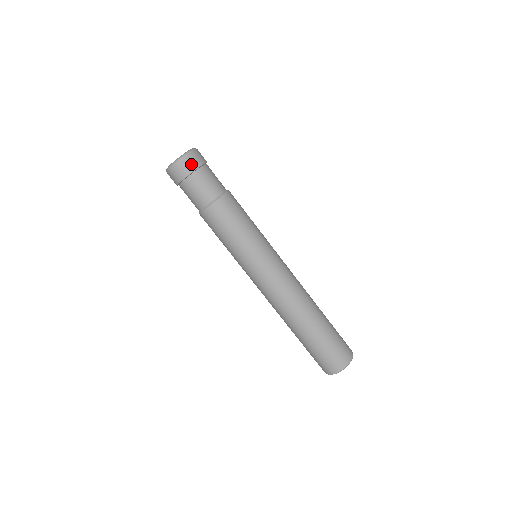
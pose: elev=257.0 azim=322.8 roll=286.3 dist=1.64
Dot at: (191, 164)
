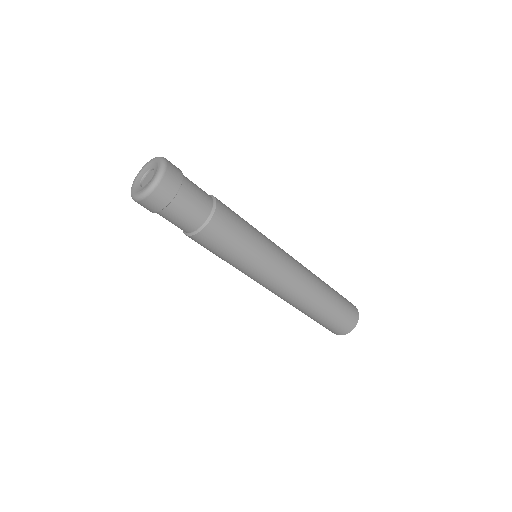
Dot at: (169, 189)
